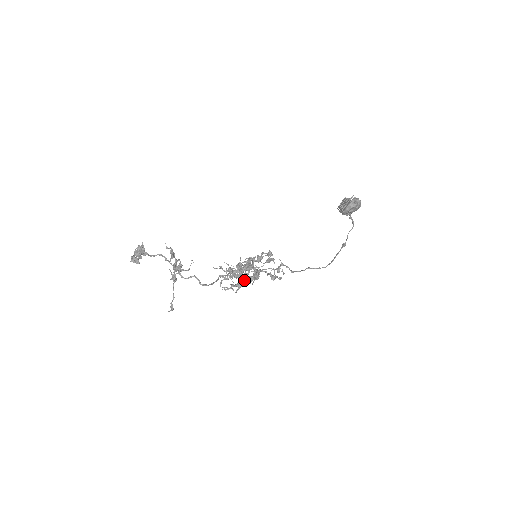
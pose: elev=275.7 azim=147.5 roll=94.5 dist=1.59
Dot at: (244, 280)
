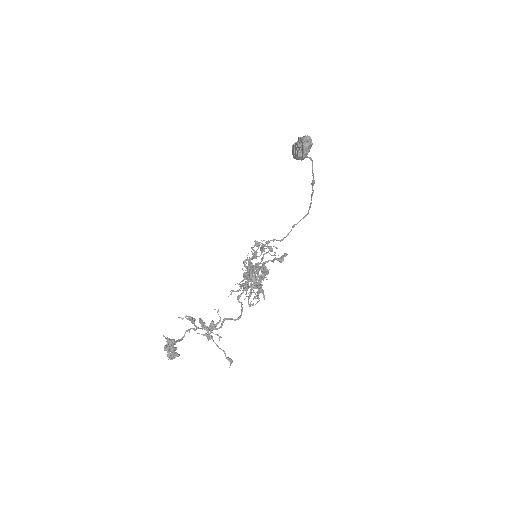
Dot at: (260, 283)
